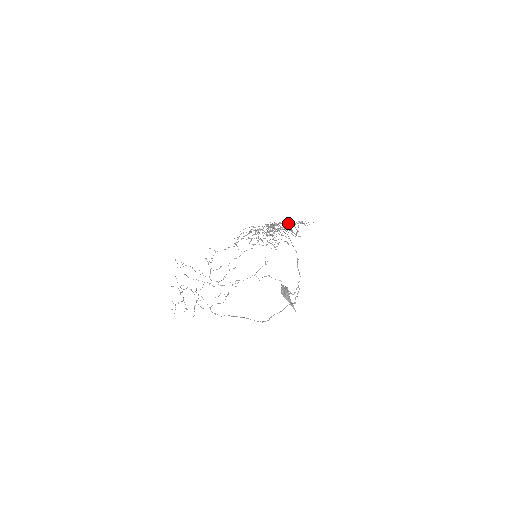
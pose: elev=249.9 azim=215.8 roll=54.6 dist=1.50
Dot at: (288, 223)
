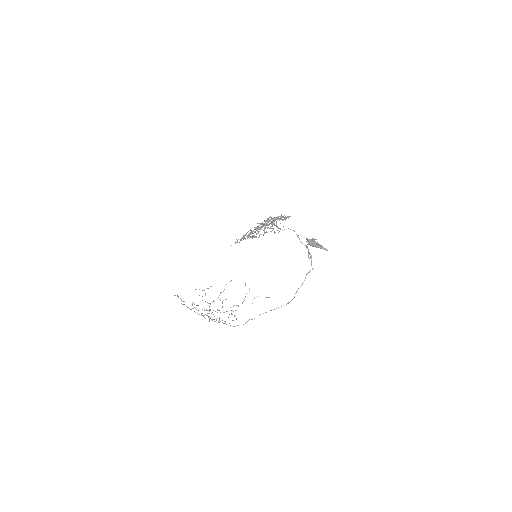
Dot at: occluded
